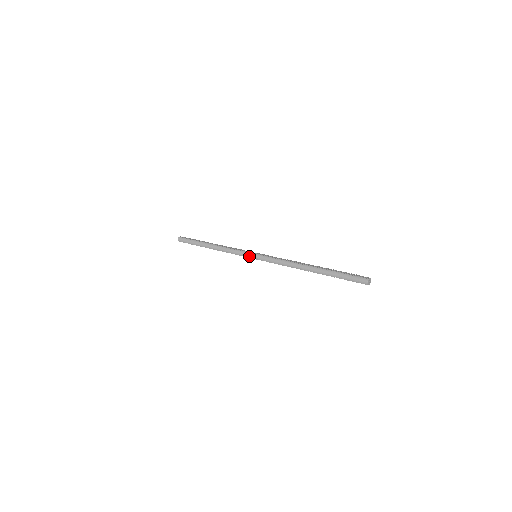
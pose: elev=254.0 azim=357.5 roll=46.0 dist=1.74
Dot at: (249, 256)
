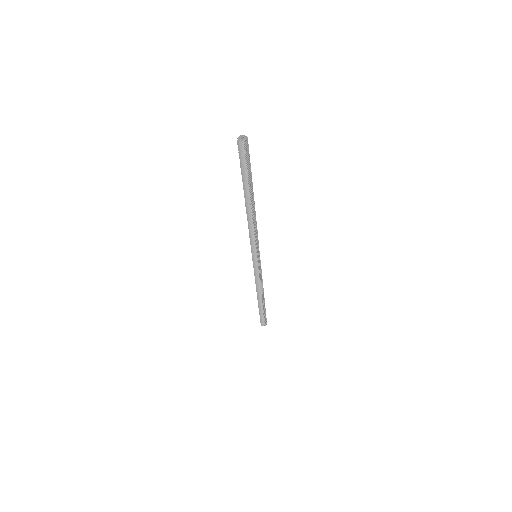
Dot at: (254, 263)
